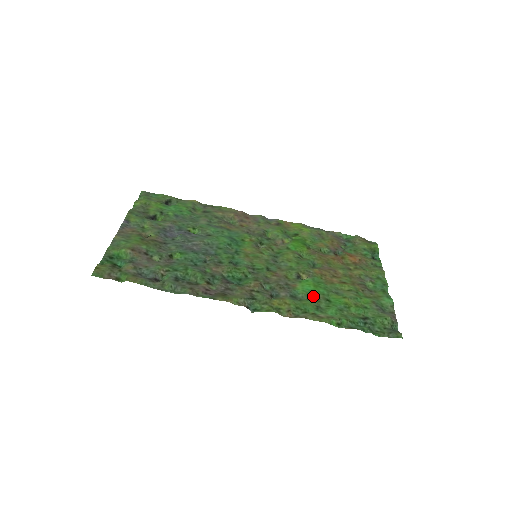
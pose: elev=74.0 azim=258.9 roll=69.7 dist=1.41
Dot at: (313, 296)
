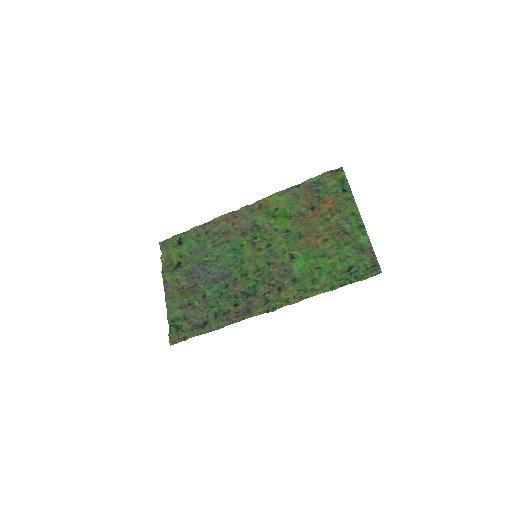
Dot at: (307, 271)
